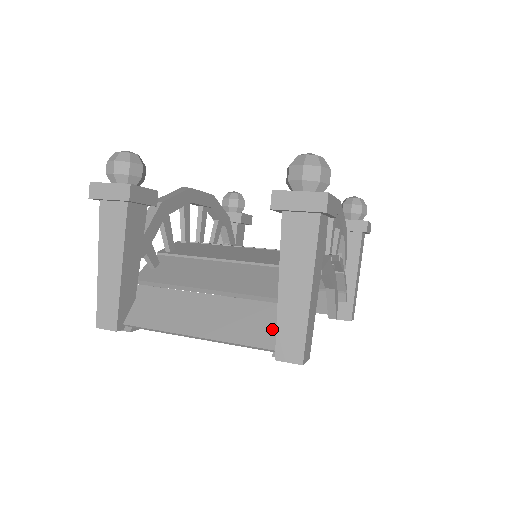
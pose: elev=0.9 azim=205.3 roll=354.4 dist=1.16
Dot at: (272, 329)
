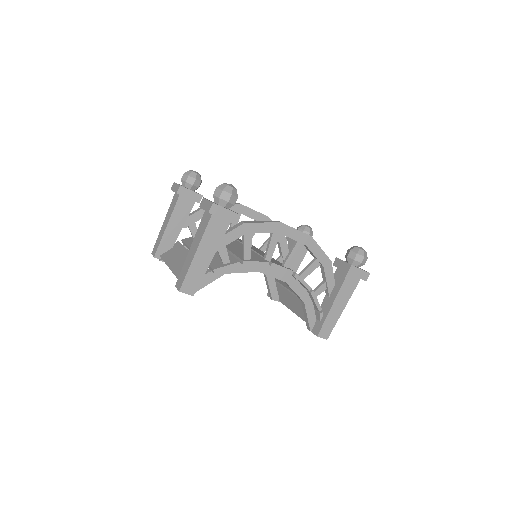
Dot at: occluded
